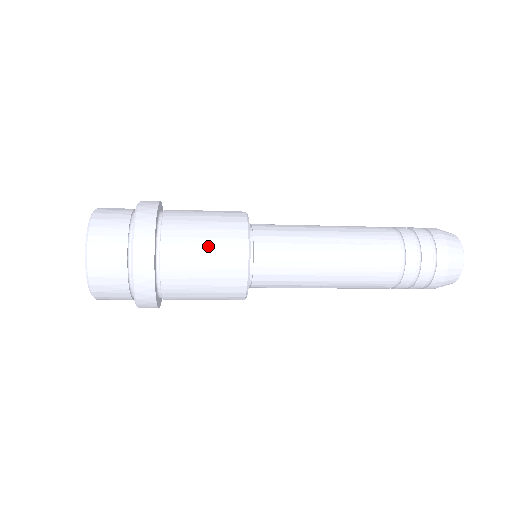
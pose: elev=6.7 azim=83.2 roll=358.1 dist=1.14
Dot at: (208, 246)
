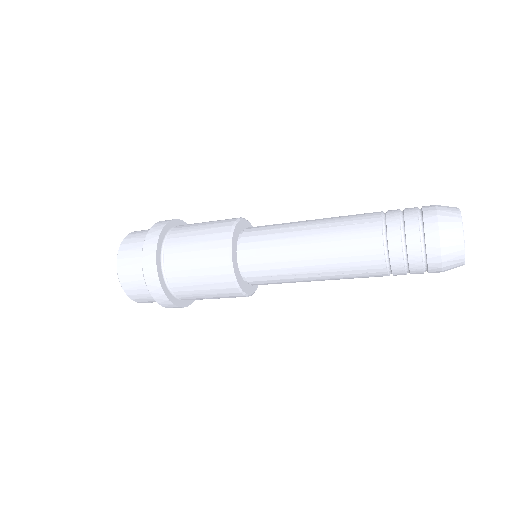
Dot at: (198, 241)
